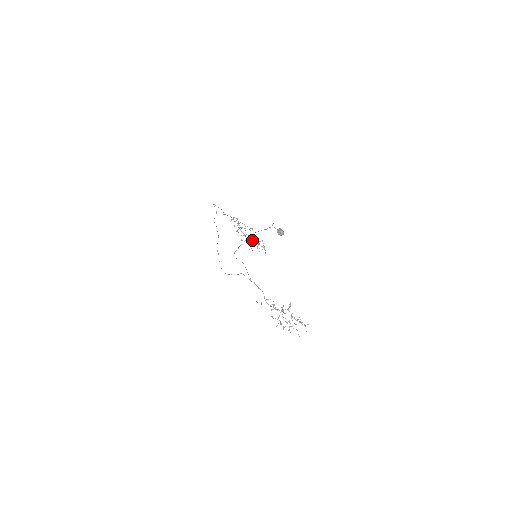
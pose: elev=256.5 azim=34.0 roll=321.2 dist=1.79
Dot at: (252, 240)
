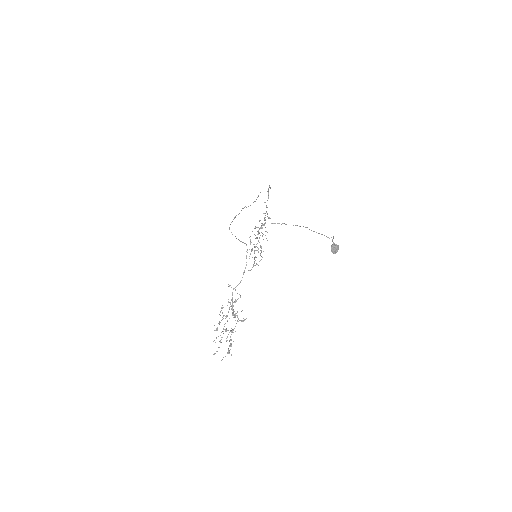
Dot at: occluded
